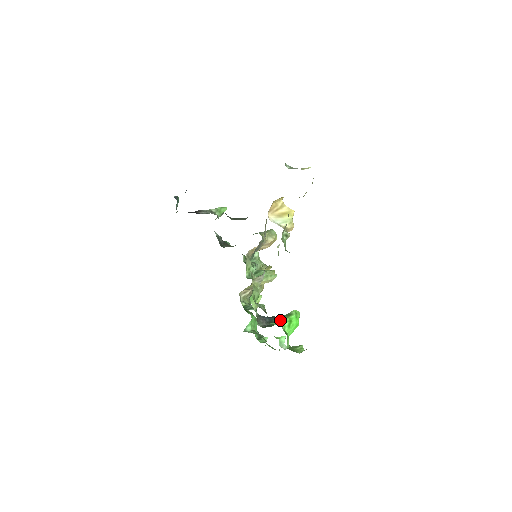
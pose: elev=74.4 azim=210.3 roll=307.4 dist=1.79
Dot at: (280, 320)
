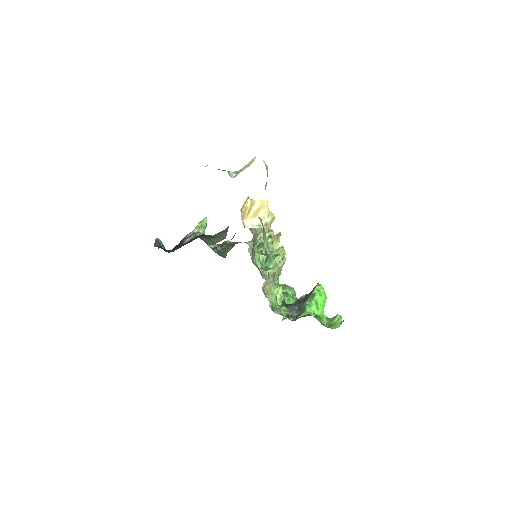
Dot at: (306, 307)
